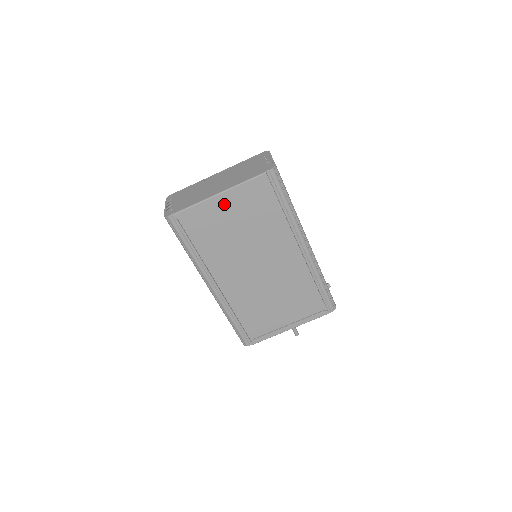
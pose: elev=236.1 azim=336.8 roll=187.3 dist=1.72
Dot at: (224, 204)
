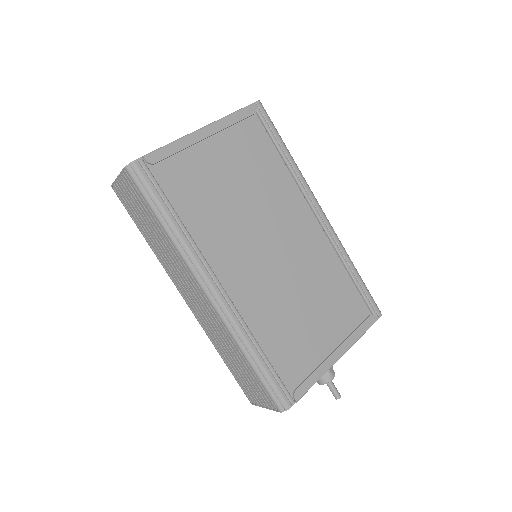
Dot at: (210, 148)
